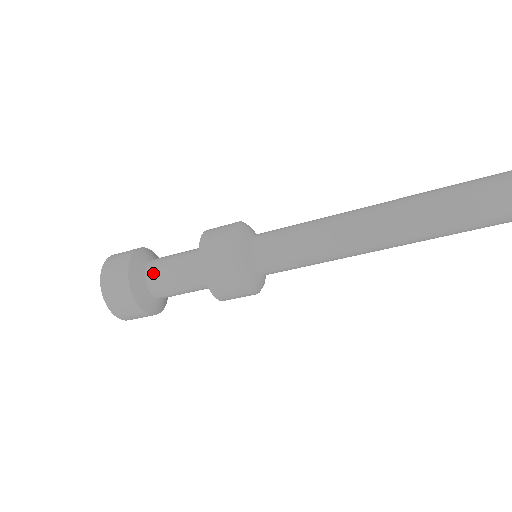
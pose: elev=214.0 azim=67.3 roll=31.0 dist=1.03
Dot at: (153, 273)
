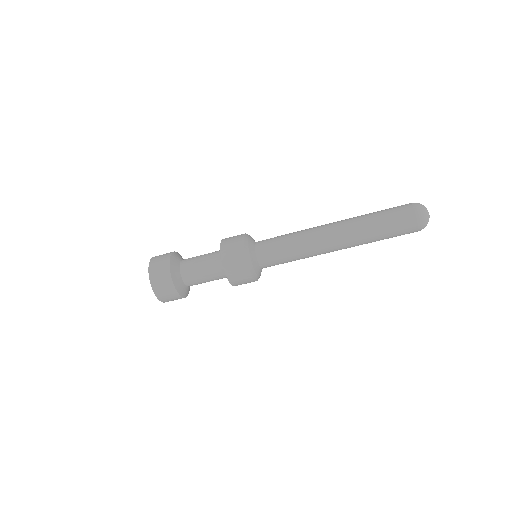
Dot at: (186, 263)
